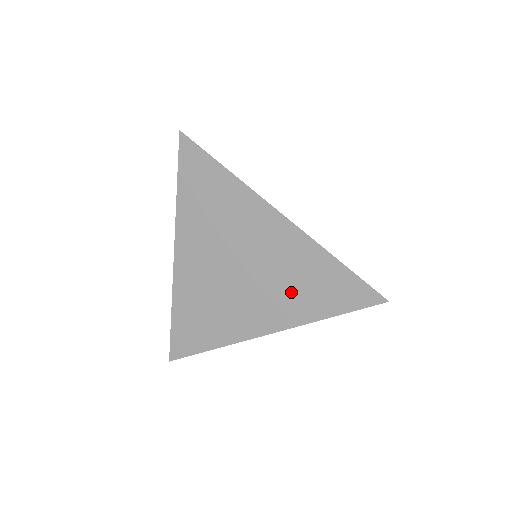
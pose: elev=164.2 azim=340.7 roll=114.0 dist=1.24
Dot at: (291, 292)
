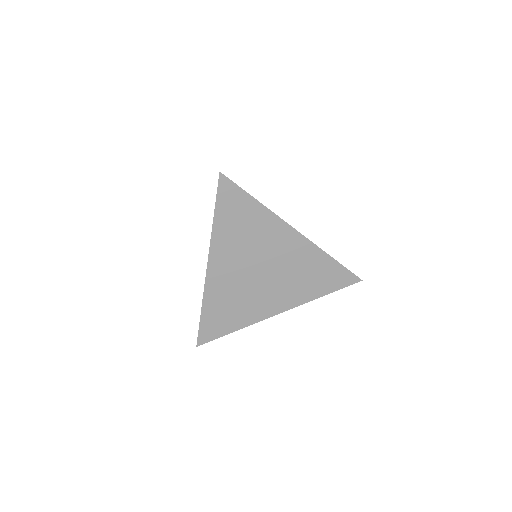
Dot at: (299, 282)
